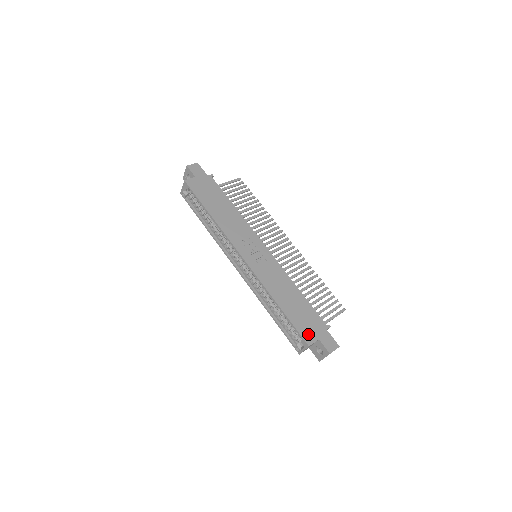
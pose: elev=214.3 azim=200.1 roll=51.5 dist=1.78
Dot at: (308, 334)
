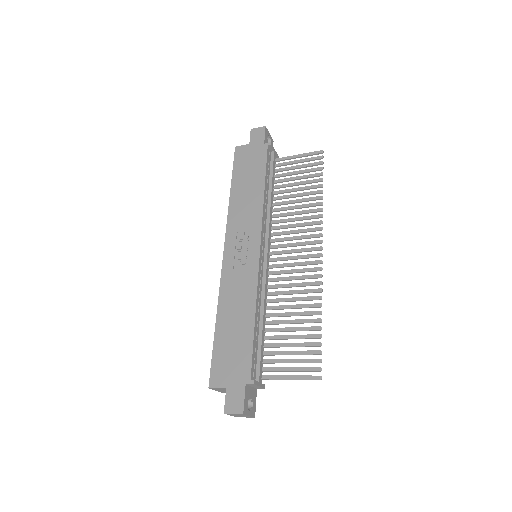
Dot at: (219, 374)
